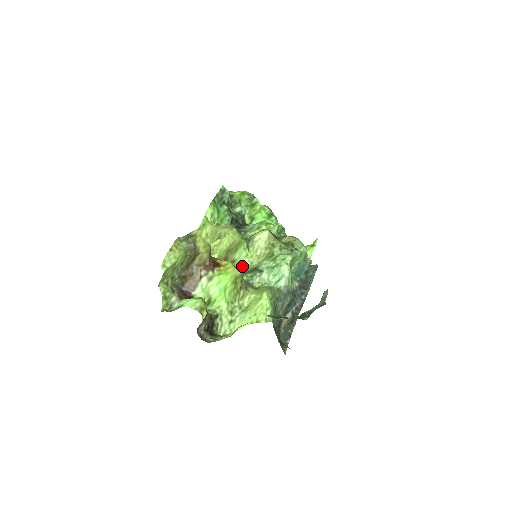
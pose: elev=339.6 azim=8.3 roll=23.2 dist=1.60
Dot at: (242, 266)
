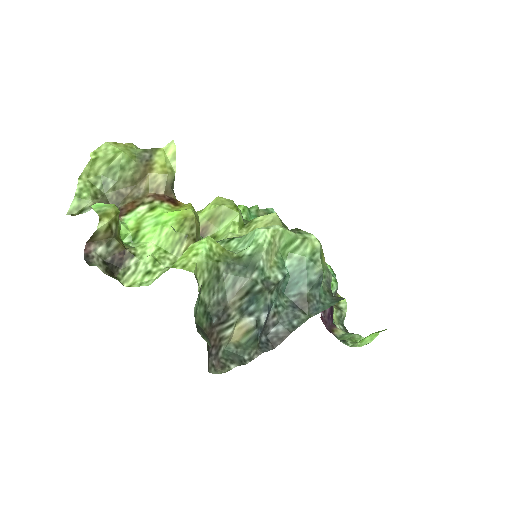
Dot at: occluded
